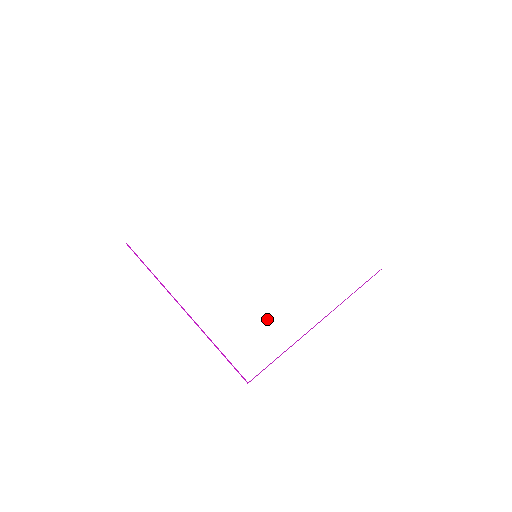
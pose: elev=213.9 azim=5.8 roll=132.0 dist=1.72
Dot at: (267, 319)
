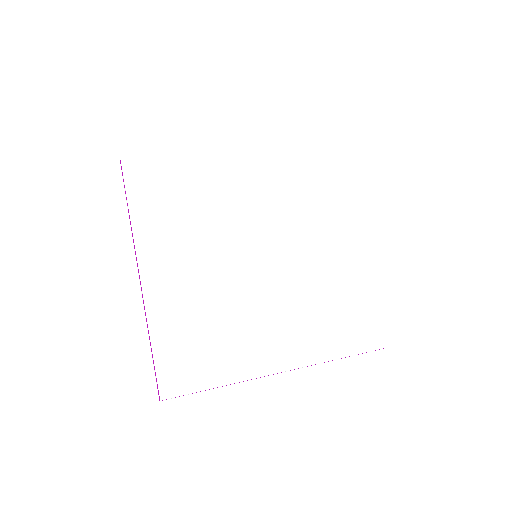
Dot at: (225, 337)
